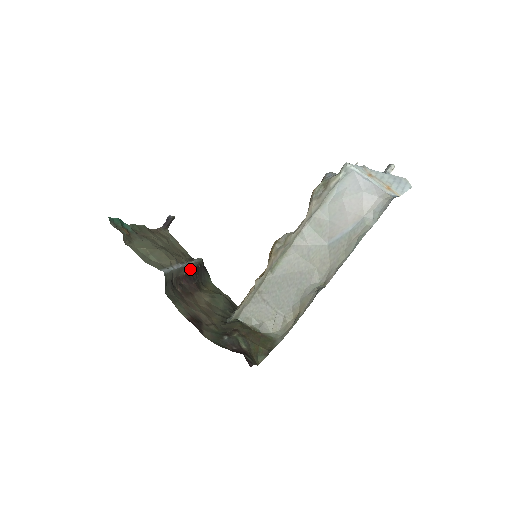
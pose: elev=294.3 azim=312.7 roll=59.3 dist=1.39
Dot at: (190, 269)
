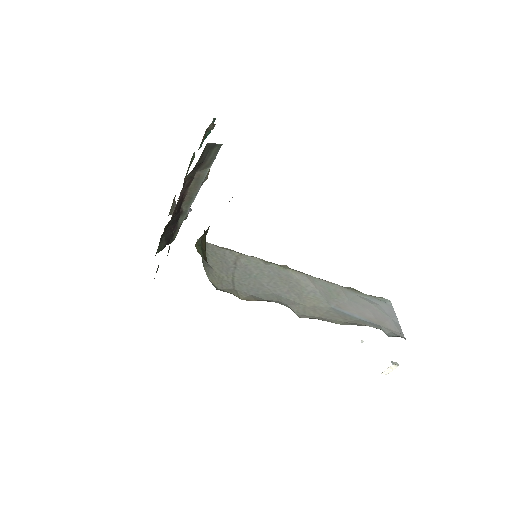
Dot at: (183, 210)
